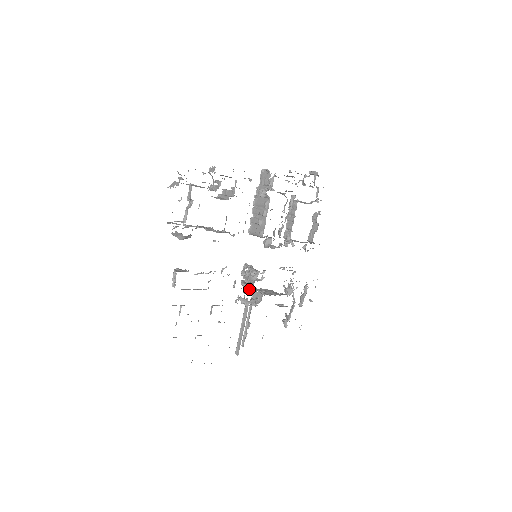
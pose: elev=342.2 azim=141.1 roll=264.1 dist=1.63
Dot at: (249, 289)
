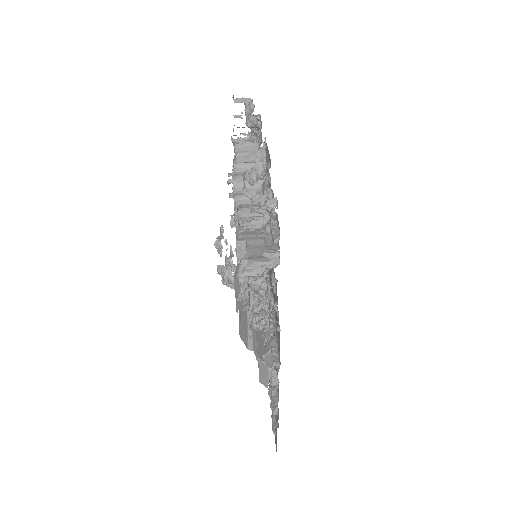
Dot at: occluded
